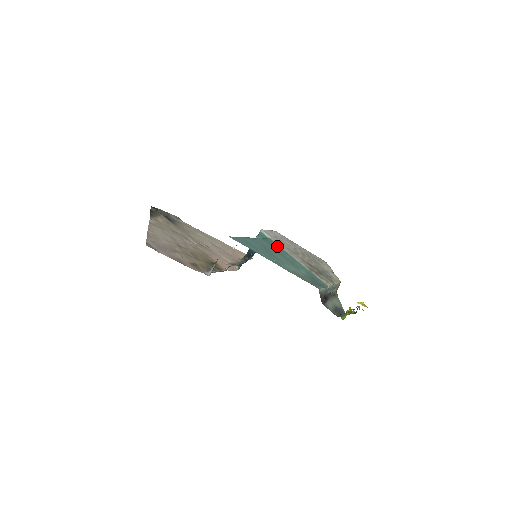
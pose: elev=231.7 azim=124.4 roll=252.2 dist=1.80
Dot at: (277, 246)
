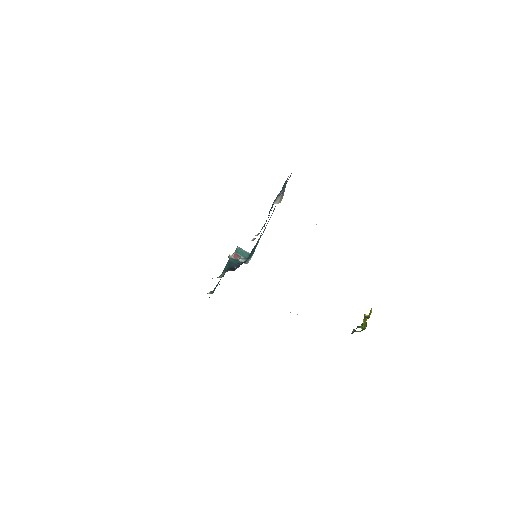
Dot at: occluded
